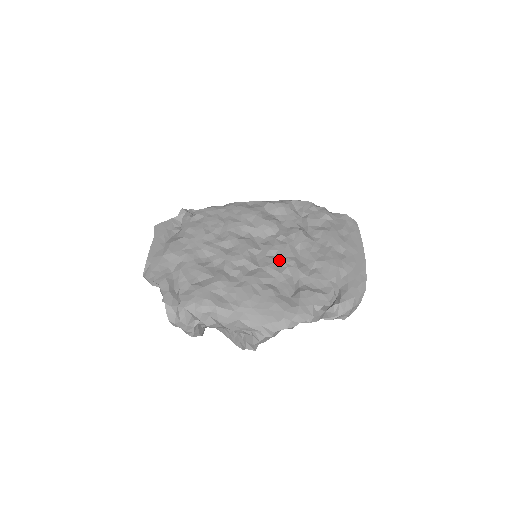
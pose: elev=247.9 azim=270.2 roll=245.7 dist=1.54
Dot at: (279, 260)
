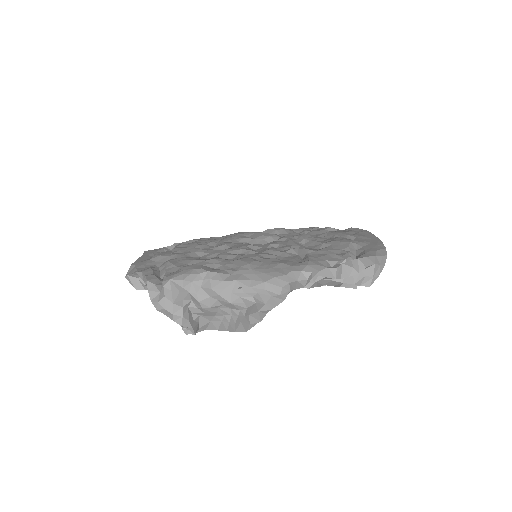
Dot at: (282, 247)
